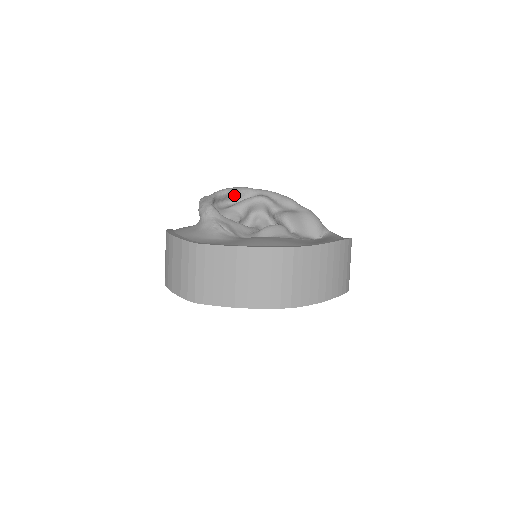
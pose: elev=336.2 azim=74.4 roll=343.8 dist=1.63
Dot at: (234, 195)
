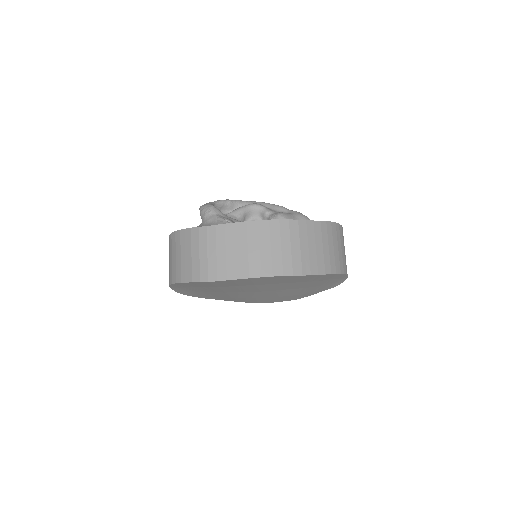
Dot at: (230, 205)
